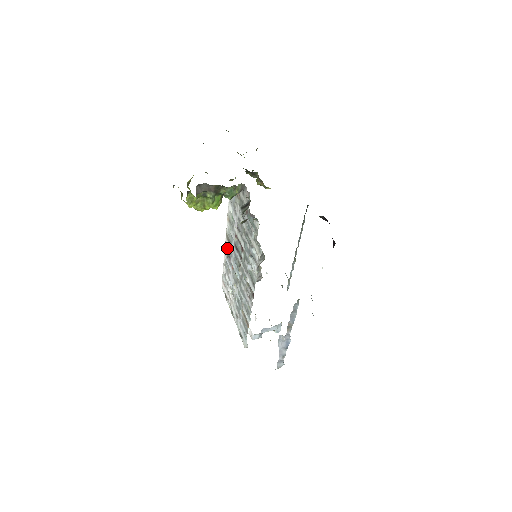
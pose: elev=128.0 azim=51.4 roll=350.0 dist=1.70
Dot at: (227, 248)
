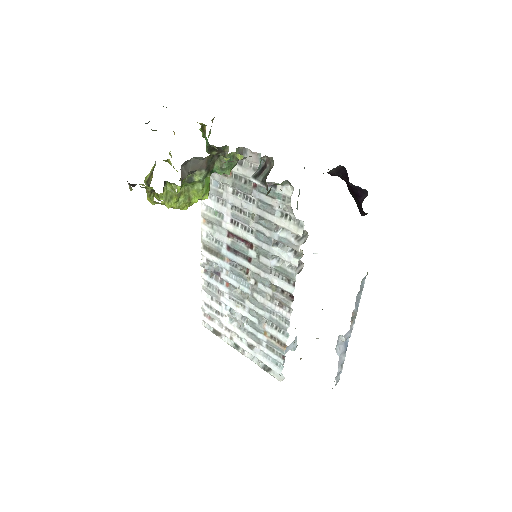
Dot at: (208, 264)
